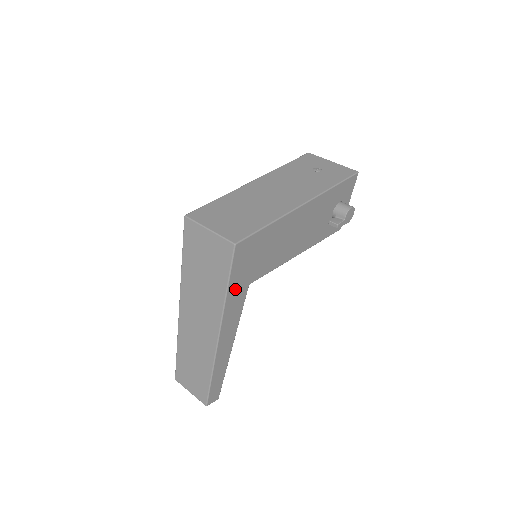
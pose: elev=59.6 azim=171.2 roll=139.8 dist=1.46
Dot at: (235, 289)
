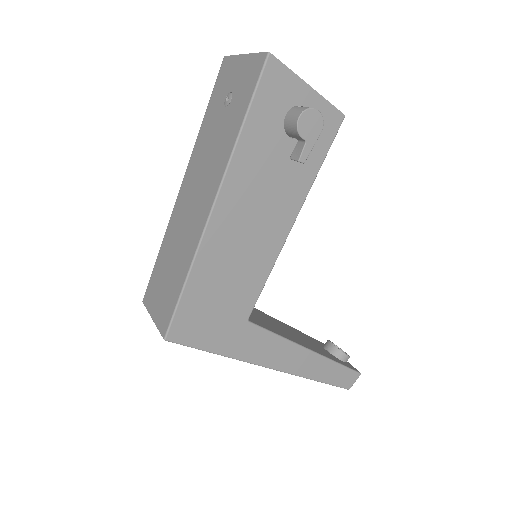
Dot at: (231, 343)
